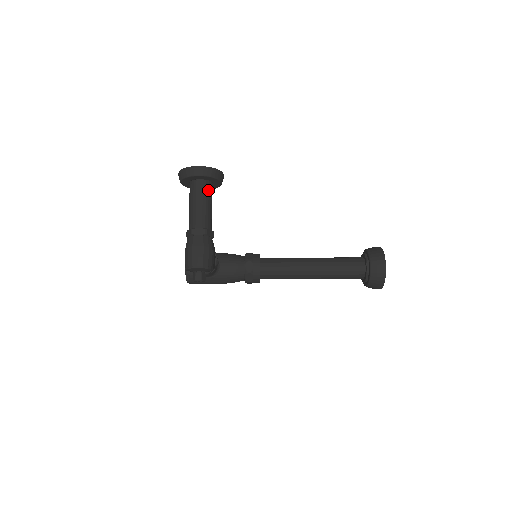
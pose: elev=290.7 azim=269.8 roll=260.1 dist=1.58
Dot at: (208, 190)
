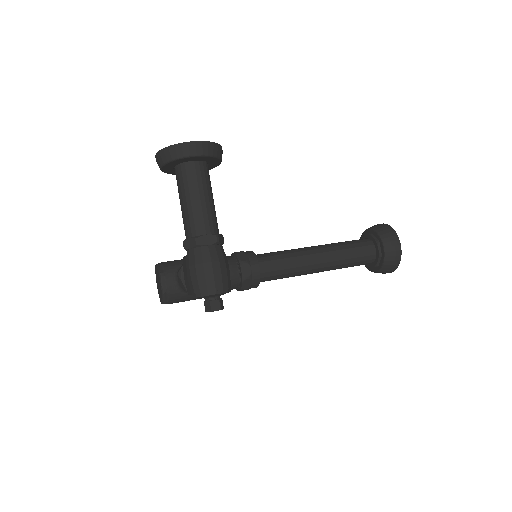
Dot at: (207, 176)
